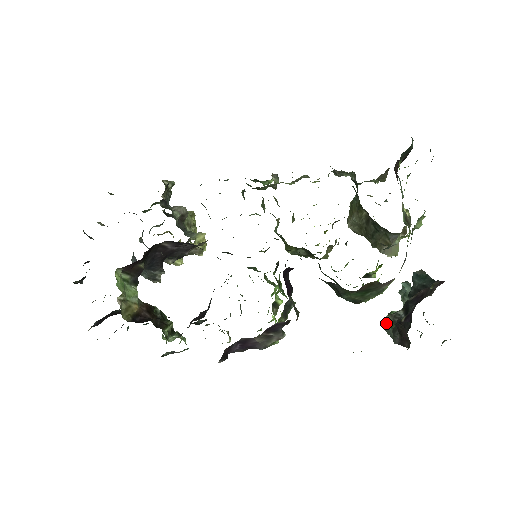
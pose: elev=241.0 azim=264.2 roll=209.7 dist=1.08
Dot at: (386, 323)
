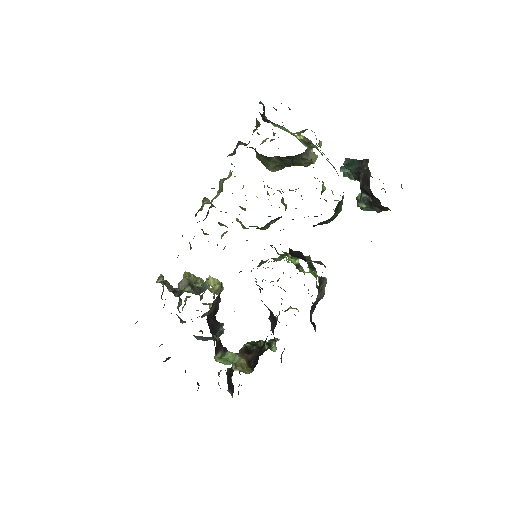
Dot at: (363, 208)
